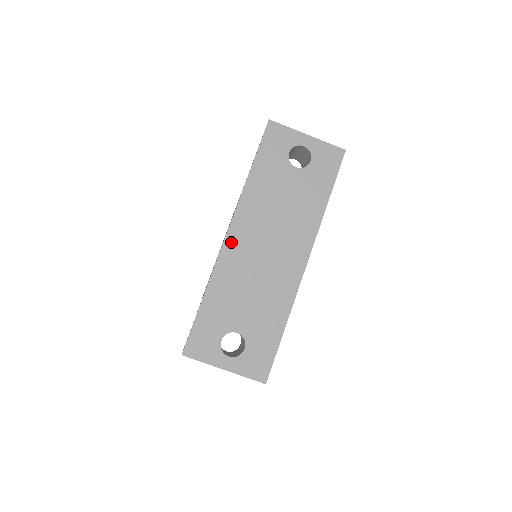
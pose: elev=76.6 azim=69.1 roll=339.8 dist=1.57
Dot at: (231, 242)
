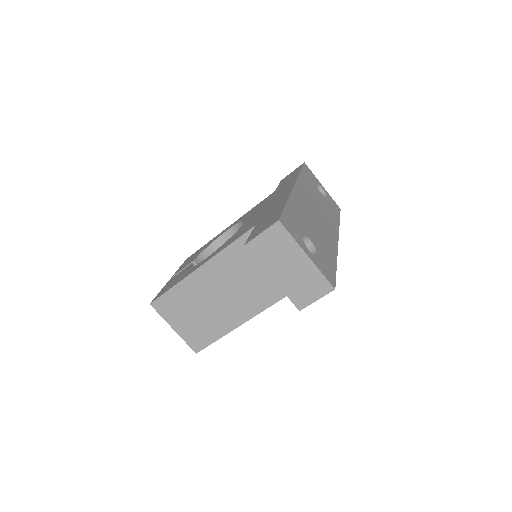
Dot at: (297, 191)
